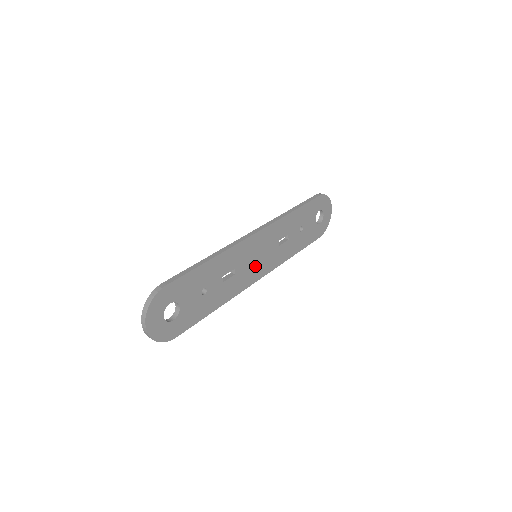
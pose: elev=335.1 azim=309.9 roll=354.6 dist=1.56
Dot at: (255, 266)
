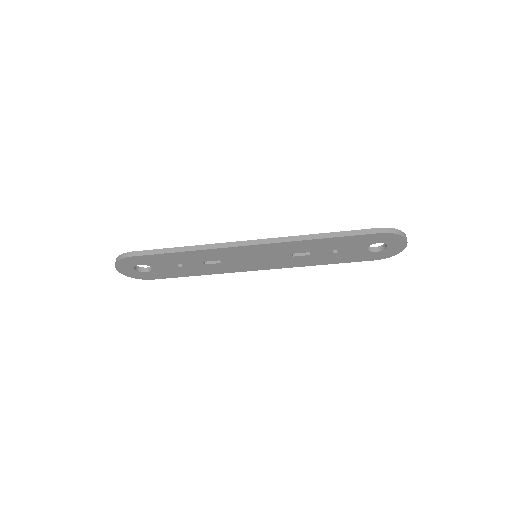
Dot at: (252, 262)
